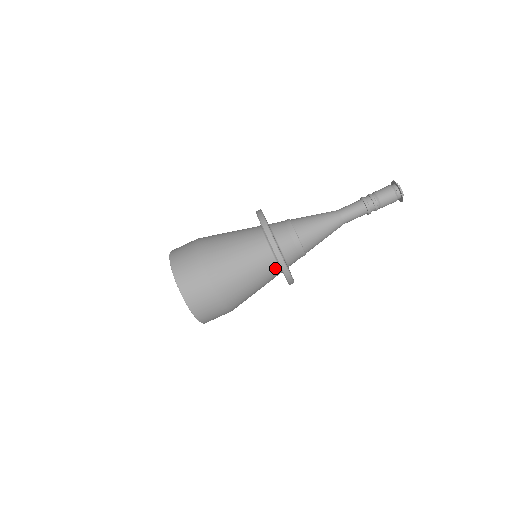
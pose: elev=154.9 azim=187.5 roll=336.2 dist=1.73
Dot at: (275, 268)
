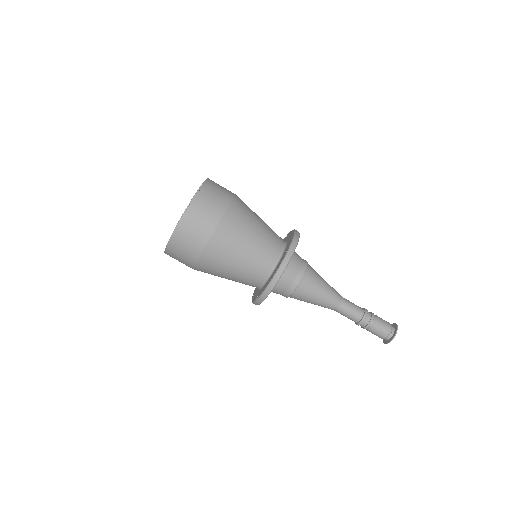
Dot at: (262, 279)
